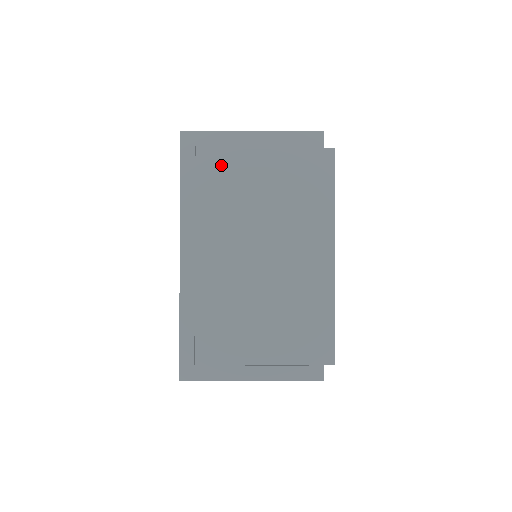
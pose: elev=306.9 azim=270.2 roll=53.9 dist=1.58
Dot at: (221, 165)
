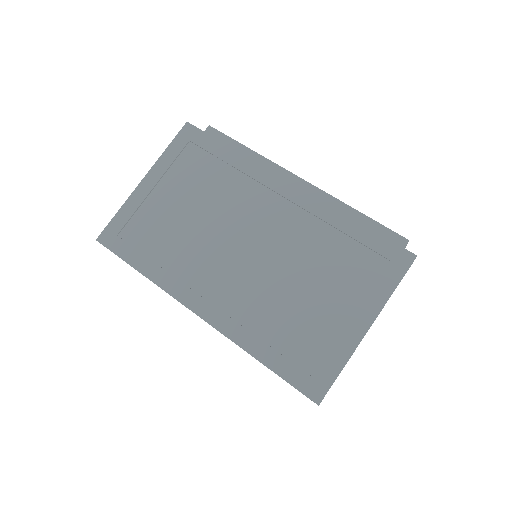
Dot at: (149, 224)
